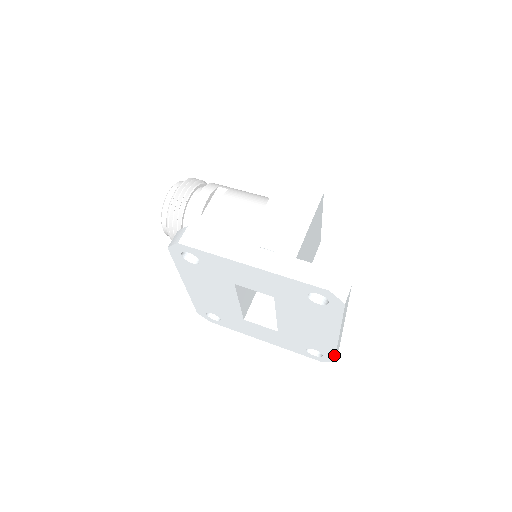
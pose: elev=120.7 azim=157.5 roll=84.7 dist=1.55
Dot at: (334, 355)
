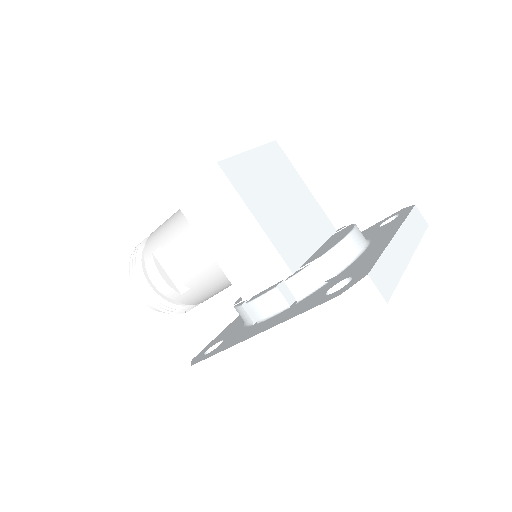
Dot at: (423, 234)
